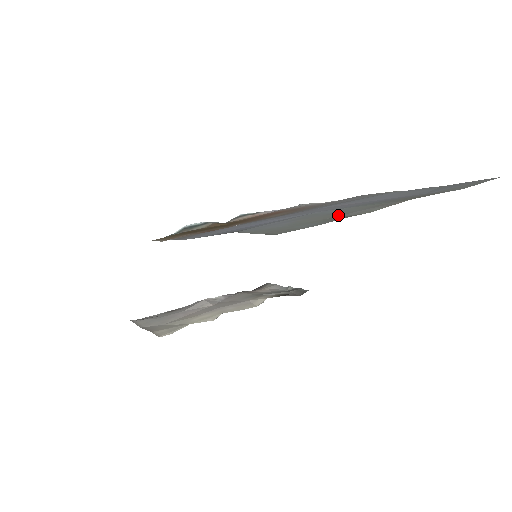
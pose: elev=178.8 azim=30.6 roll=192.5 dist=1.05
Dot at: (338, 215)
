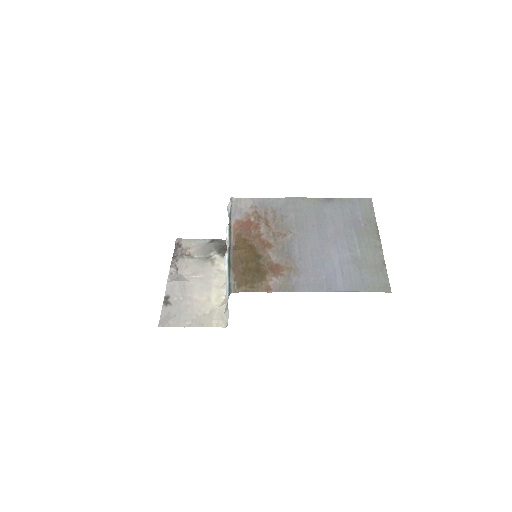
Dot at: (374, 262)
